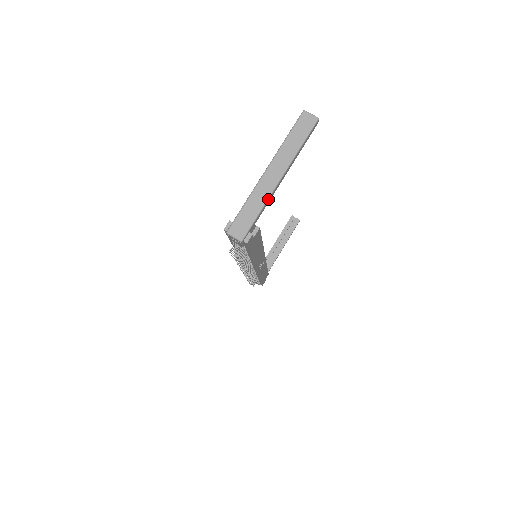
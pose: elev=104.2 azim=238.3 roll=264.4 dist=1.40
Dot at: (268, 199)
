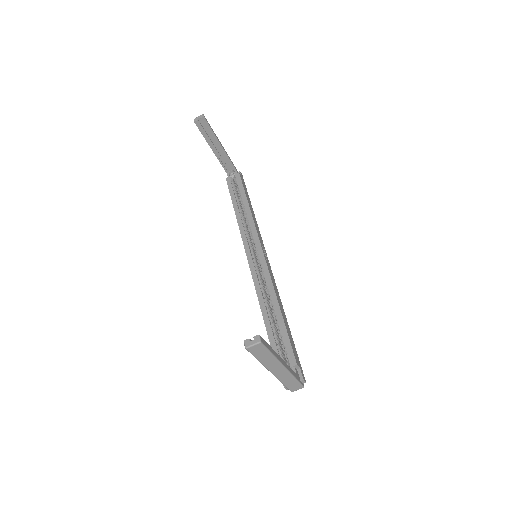
Dot at: (291, 374)
